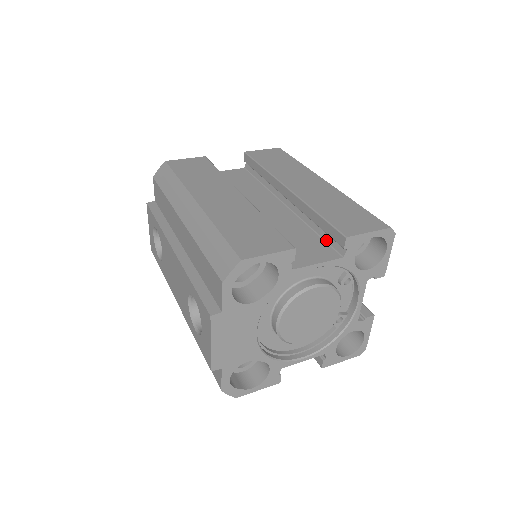
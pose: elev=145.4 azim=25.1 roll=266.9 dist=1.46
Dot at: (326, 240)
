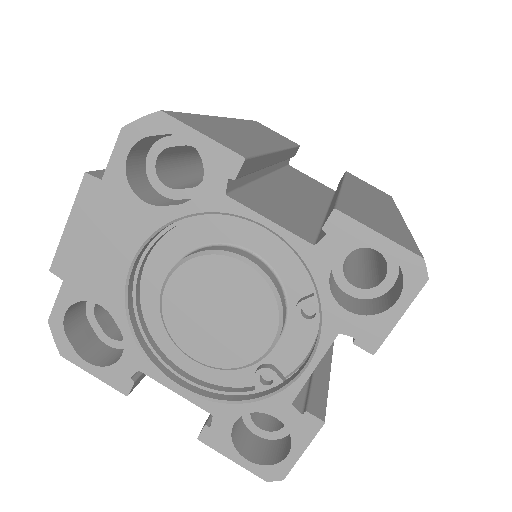
Dot at: (321, 231)
